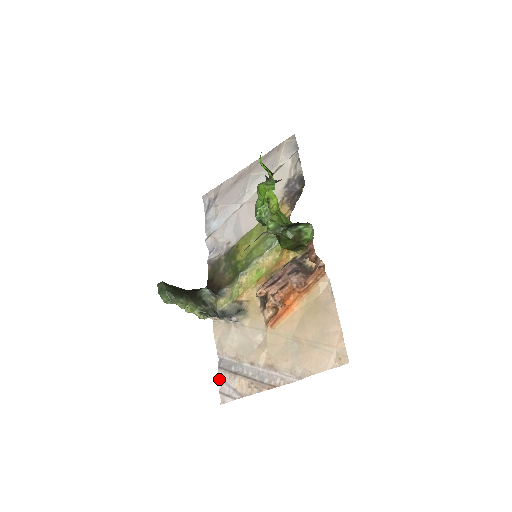
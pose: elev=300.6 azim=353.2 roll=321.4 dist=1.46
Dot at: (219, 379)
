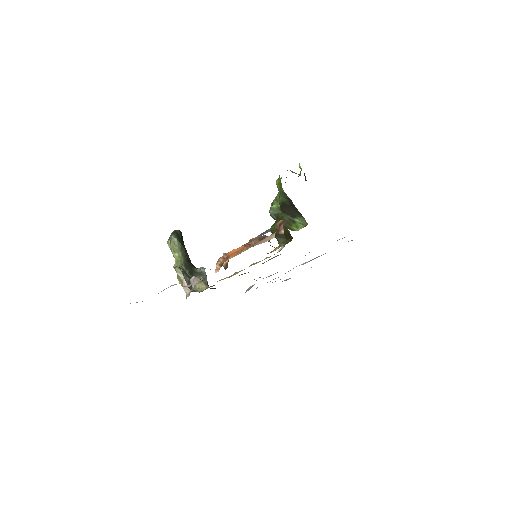
Dot at: occluded
